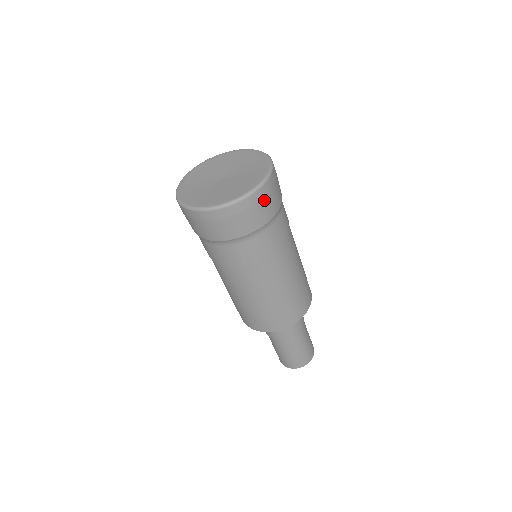
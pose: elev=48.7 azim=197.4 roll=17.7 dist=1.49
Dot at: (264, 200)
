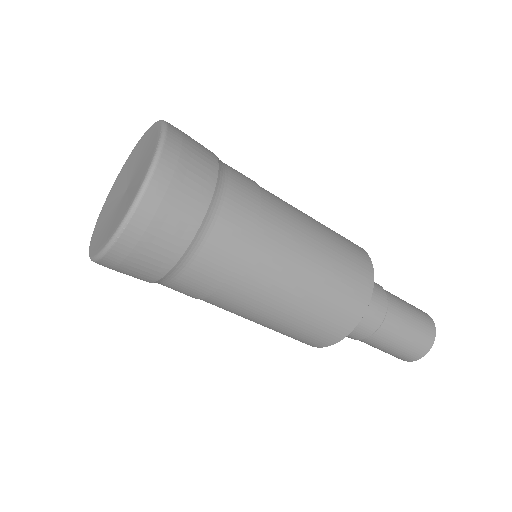
Dot at: (184, 159)
